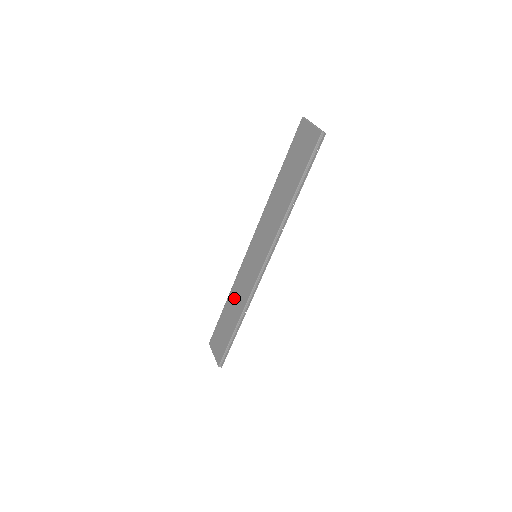
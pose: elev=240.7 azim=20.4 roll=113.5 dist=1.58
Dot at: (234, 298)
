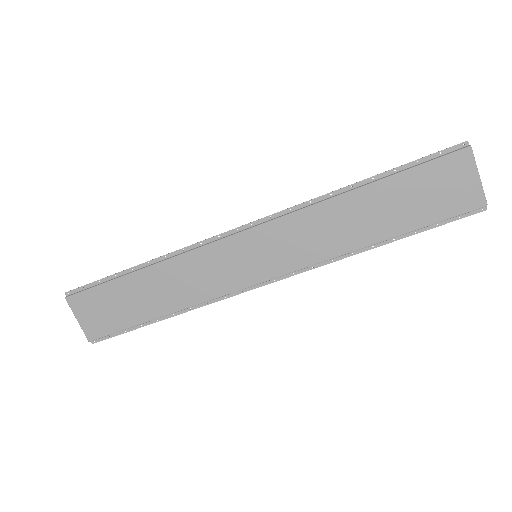
Dot at: (171, 278)
